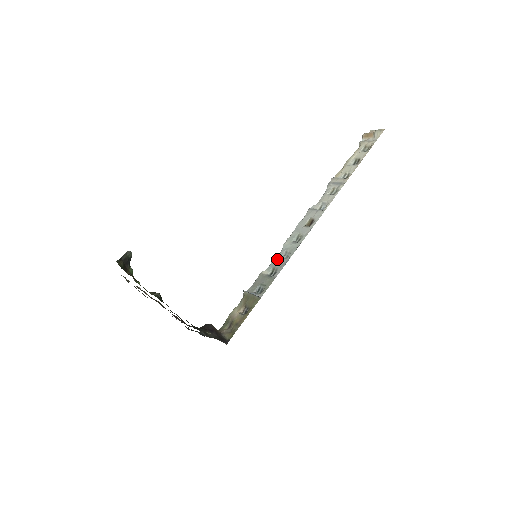
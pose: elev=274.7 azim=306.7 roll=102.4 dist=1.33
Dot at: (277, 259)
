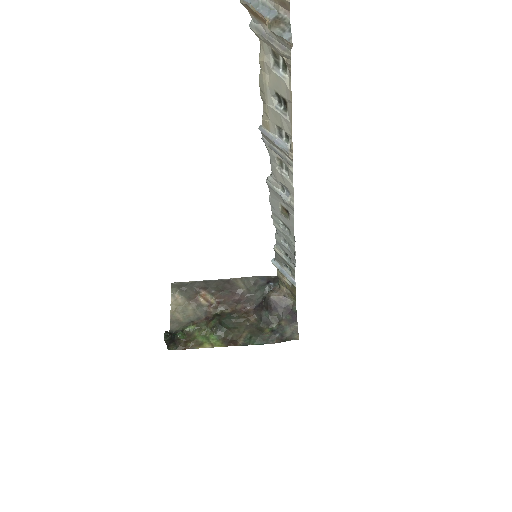
Dot at: (280, 243)
